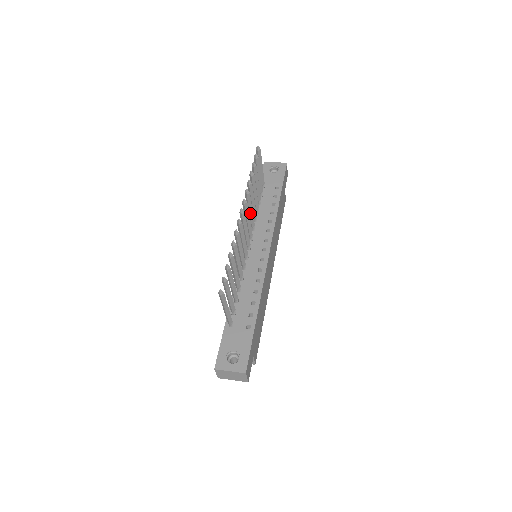
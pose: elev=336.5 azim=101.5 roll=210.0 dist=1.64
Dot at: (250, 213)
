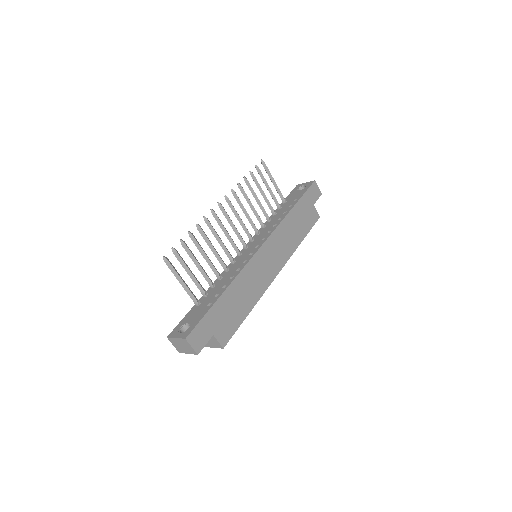
Dot at: (245, 214)
